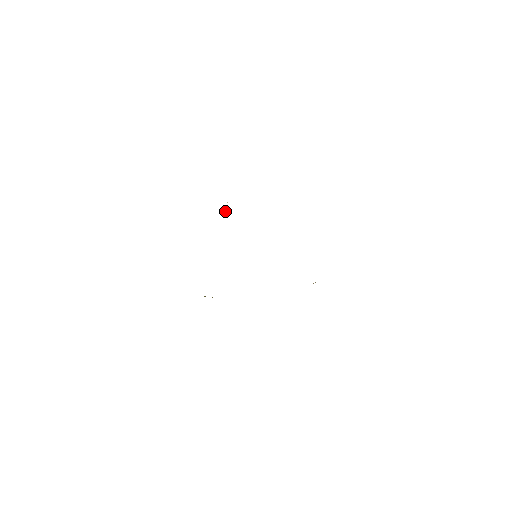
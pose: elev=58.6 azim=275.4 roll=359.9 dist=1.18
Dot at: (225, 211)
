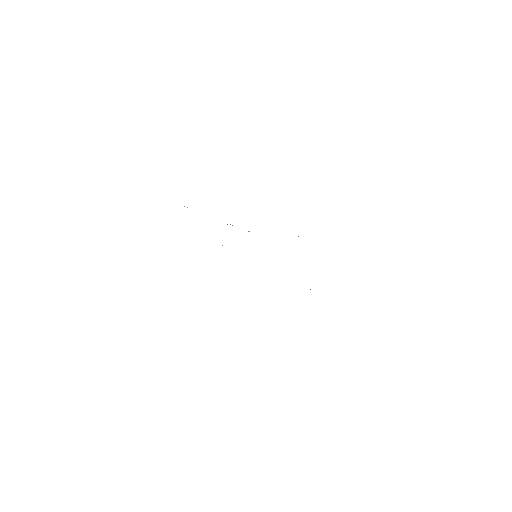
Dot at: occluded
